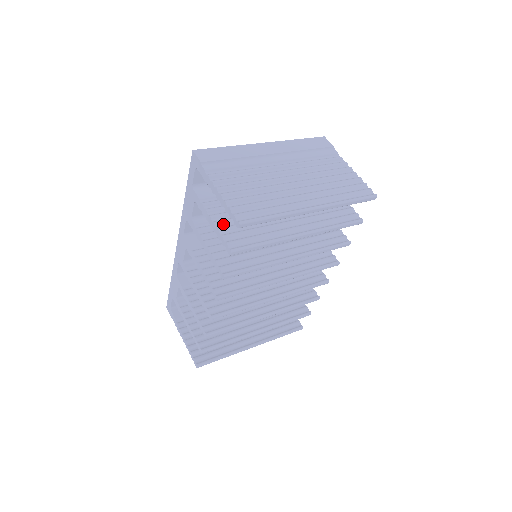
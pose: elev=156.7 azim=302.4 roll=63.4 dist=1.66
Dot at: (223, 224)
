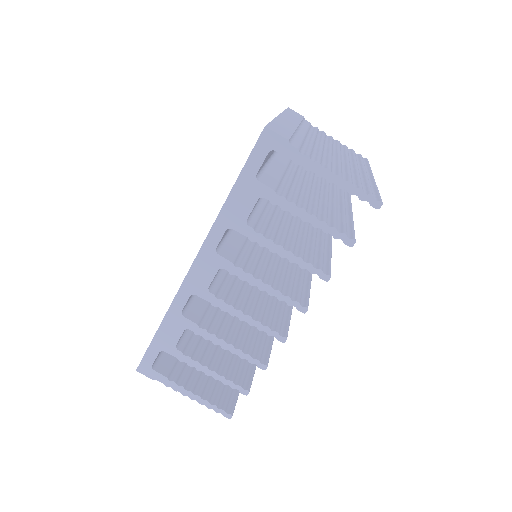
Dot at: (317, 215)
